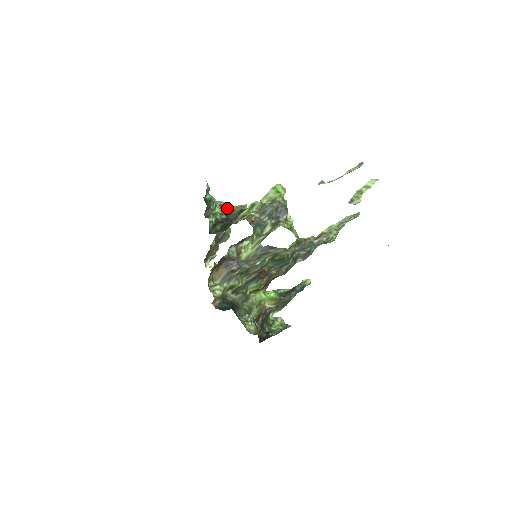
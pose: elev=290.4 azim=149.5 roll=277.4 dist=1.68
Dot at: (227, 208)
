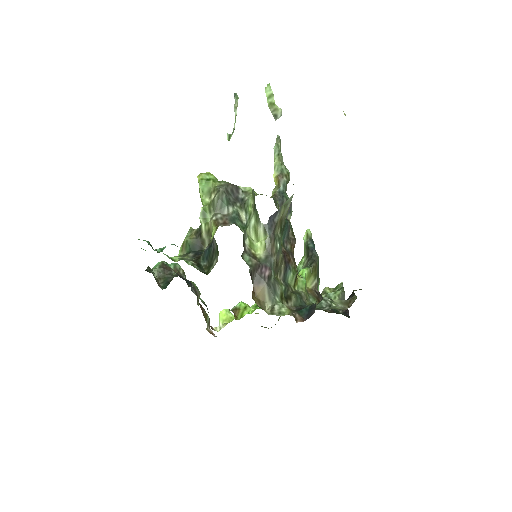
Dot at: (180, 249)
